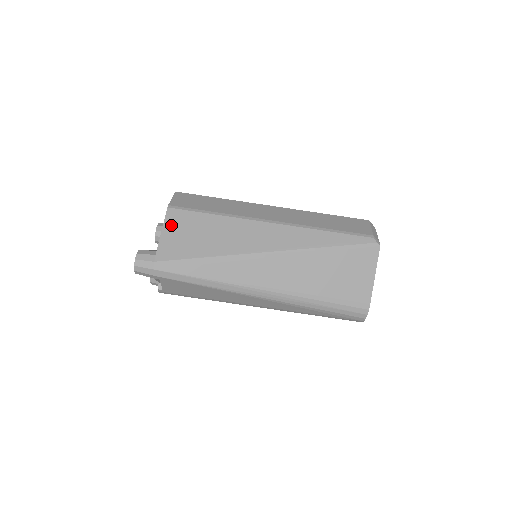
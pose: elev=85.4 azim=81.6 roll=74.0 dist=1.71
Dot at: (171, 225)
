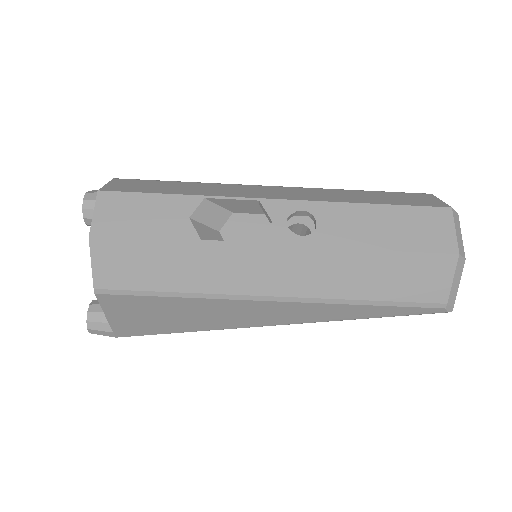
Dot at: (114, 310)
